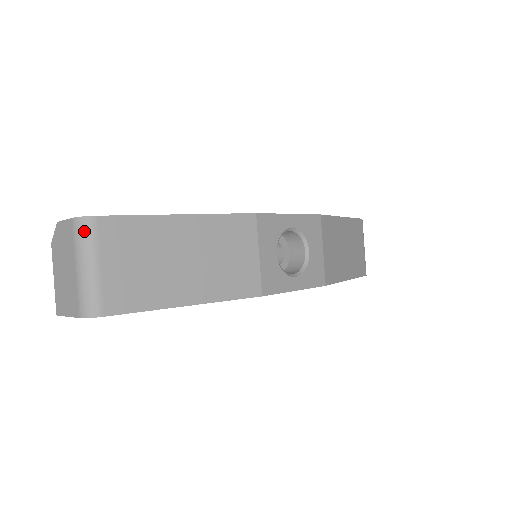
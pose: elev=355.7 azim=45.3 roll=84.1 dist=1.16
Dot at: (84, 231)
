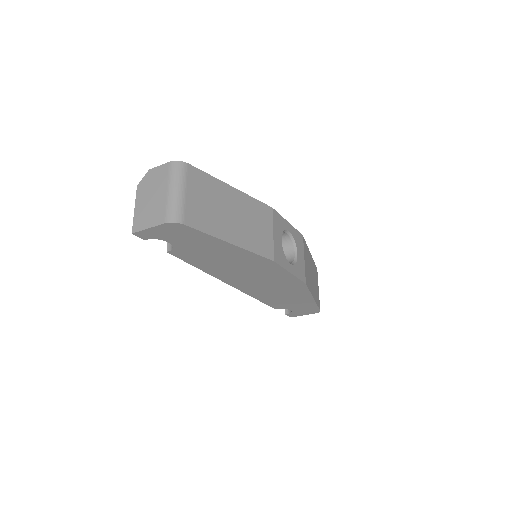
Dot at: (179, 169)
